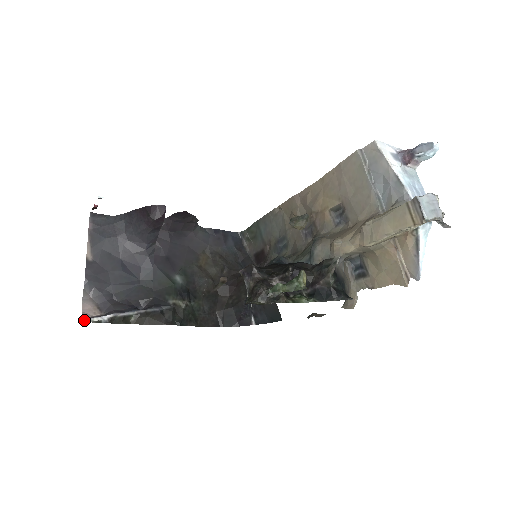
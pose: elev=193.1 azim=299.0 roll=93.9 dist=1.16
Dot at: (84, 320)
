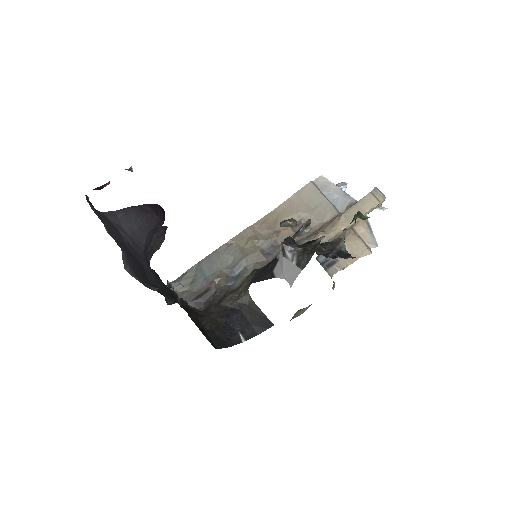
Dot at: occluded
